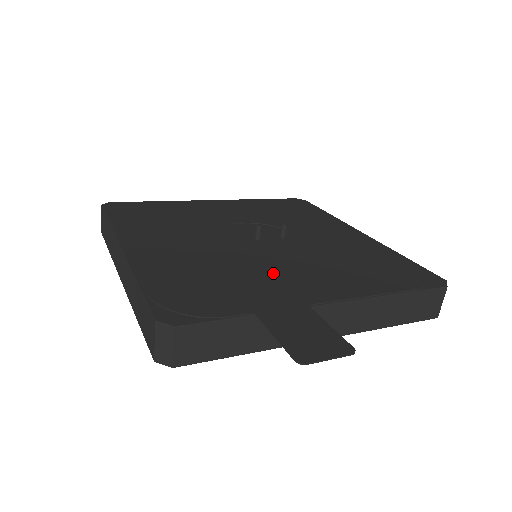
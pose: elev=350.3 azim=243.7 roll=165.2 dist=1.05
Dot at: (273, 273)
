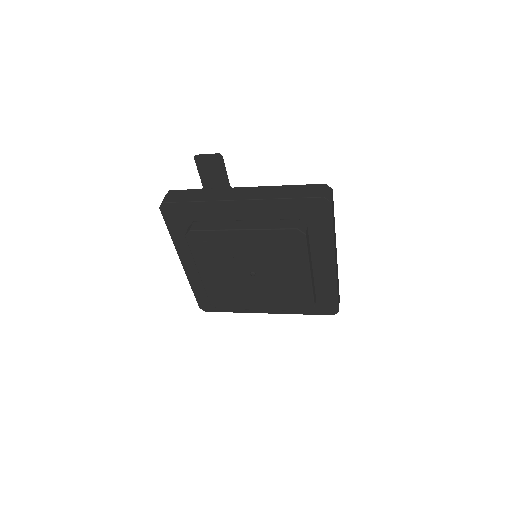
Dot at: occluded
